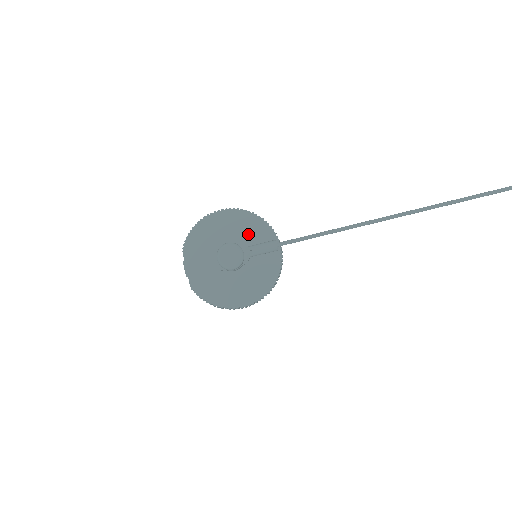
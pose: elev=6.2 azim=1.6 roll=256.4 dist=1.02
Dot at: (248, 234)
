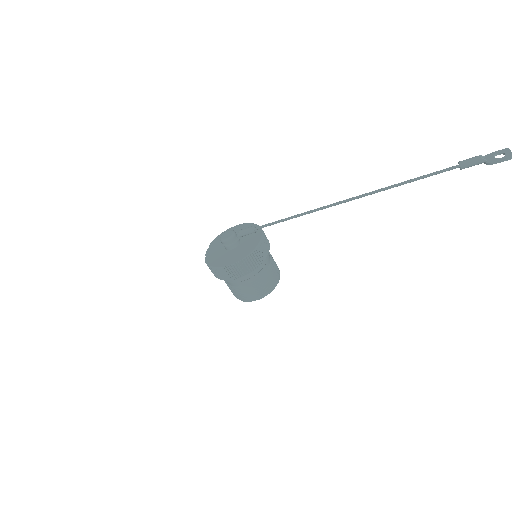
Dot at: occluded
